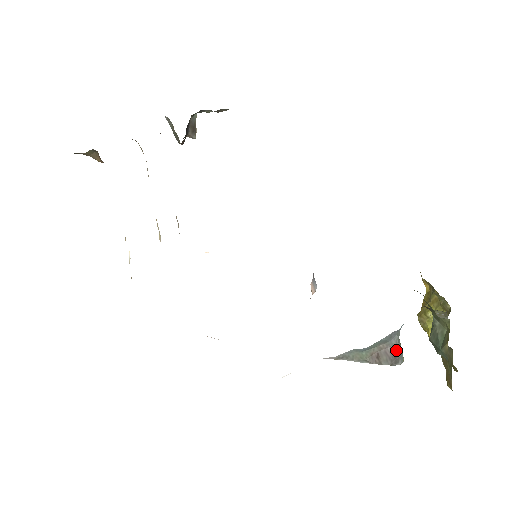
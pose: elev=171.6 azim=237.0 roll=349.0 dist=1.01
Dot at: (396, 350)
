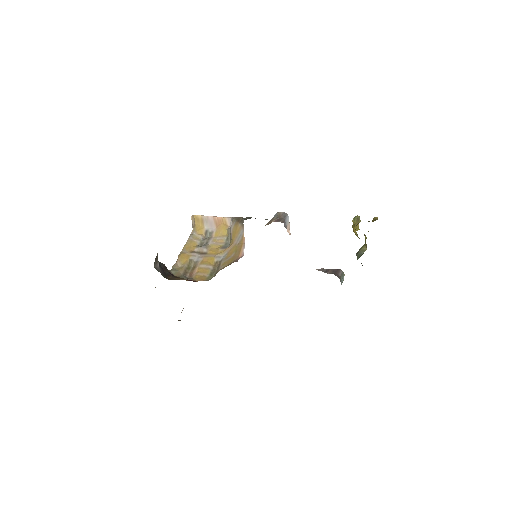
Dot at: occluded
